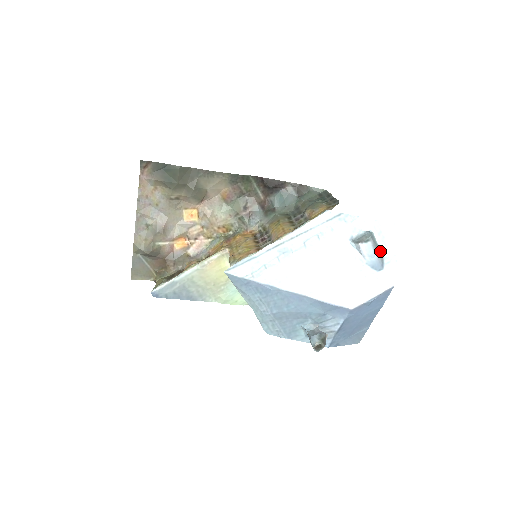
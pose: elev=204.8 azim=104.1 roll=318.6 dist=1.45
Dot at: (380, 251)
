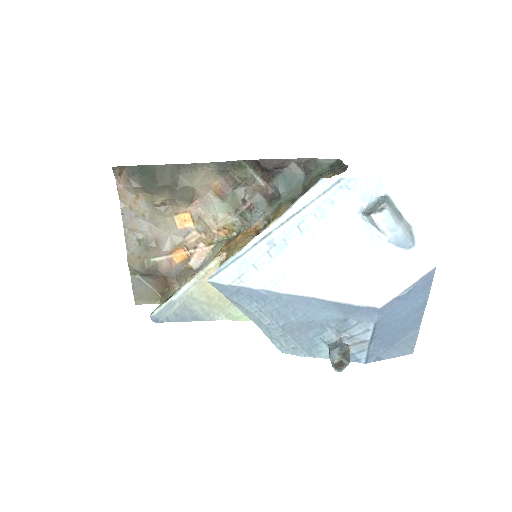
Dot at: (405, 221)
